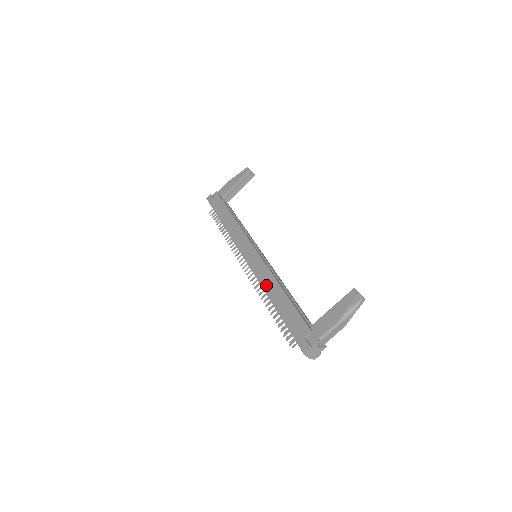
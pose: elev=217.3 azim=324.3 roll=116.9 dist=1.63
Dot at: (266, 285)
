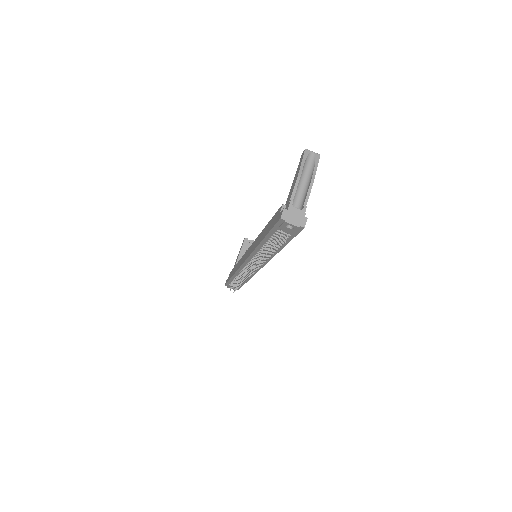
Dot at: (256, 244)
